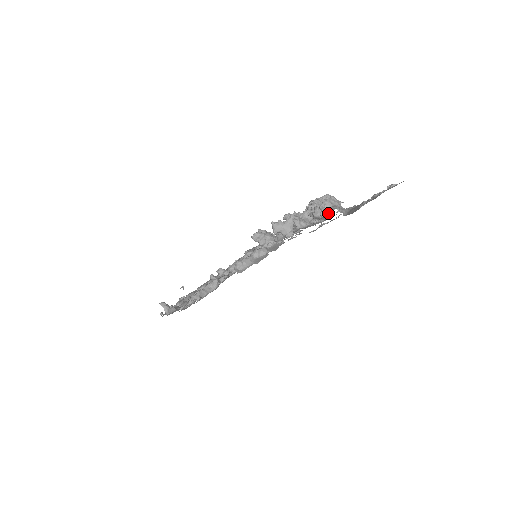
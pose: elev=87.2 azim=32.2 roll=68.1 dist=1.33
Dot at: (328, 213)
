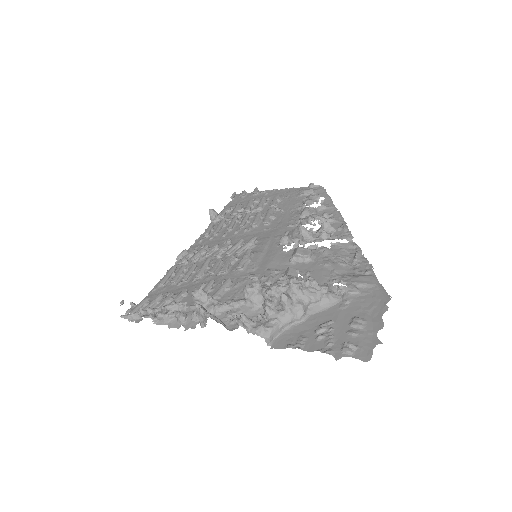
Dot at: (267, 319)
